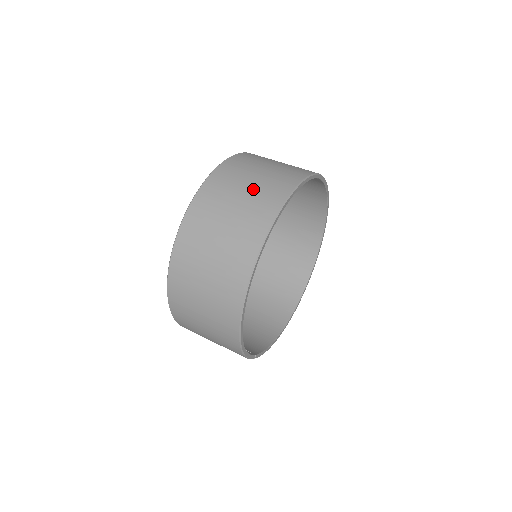
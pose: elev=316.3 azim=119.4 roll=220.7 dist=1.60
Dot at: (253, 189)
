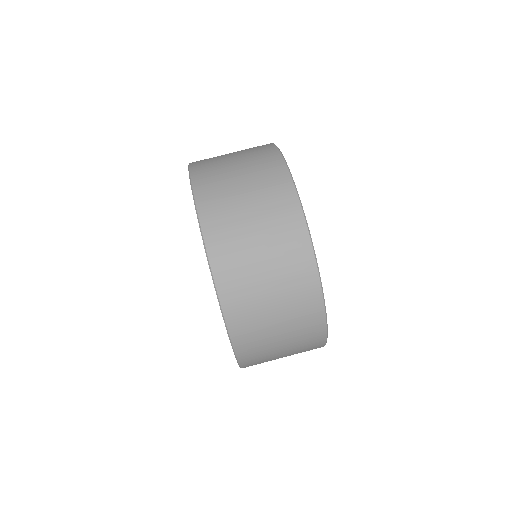
Dot at: (268, 246)
